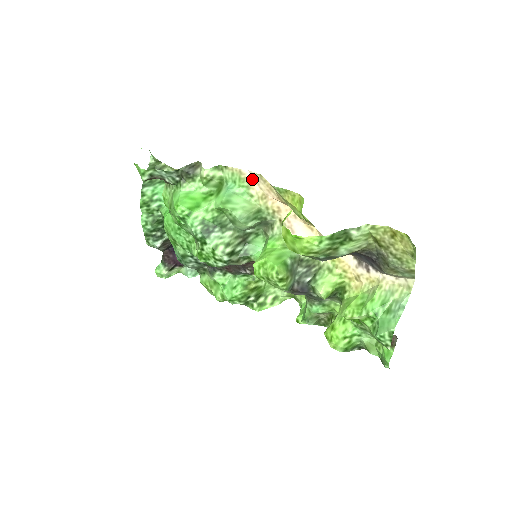
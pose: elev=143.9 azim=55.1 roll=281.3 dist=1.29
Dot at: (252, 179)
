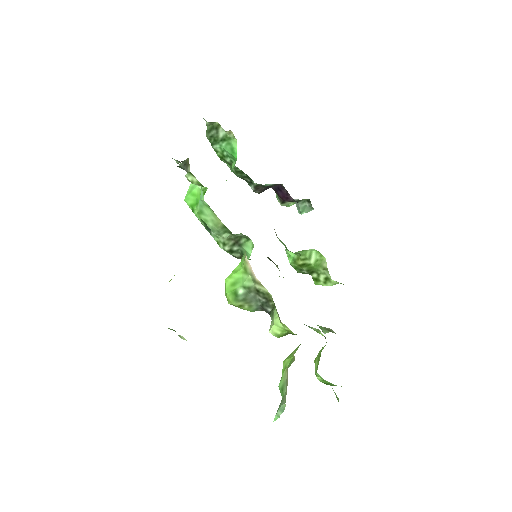
Dot at: occluded
